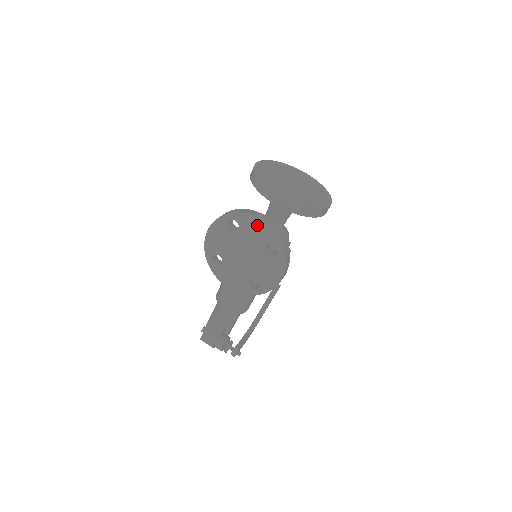
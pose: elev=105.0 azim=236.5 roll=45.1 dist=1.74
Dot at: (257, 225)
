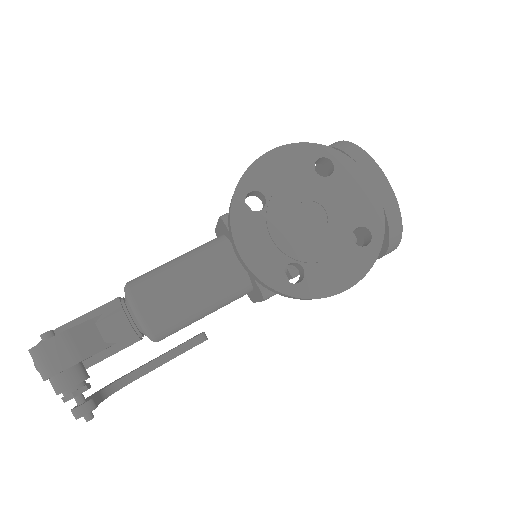
Dot at: (363, 188)
